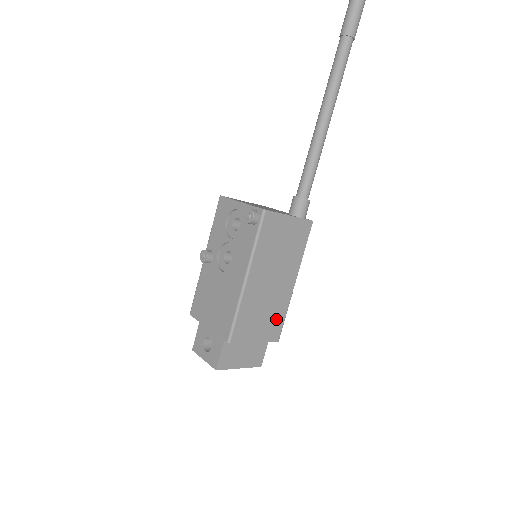
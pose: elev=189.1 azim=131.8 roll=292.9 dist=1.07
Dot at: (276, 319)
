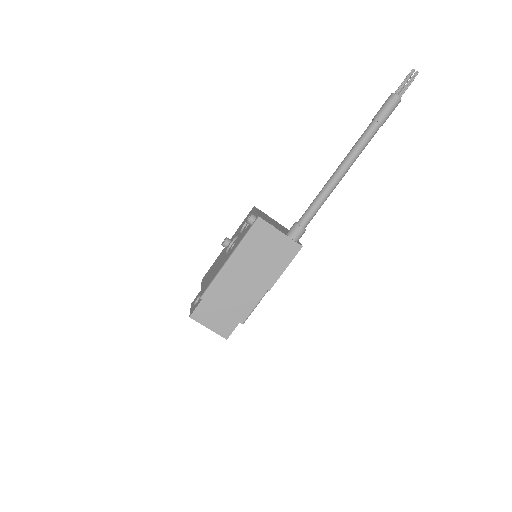
Dot at: (245, 305)
